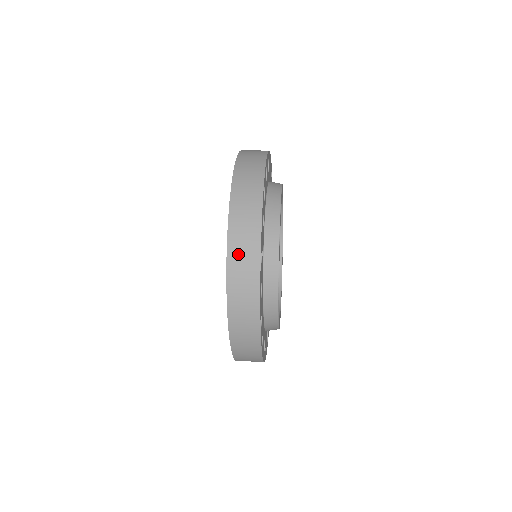
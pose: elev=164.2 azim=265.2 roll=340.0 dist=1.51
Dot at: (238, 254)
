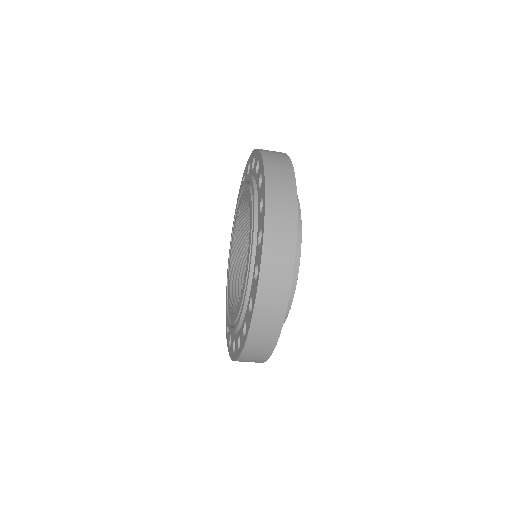
Dot at: (271, 276)
